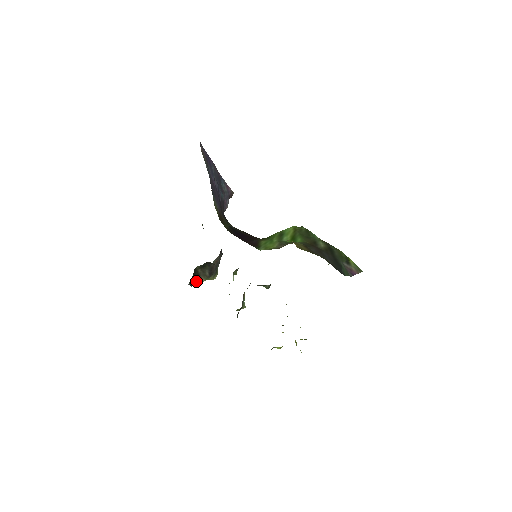
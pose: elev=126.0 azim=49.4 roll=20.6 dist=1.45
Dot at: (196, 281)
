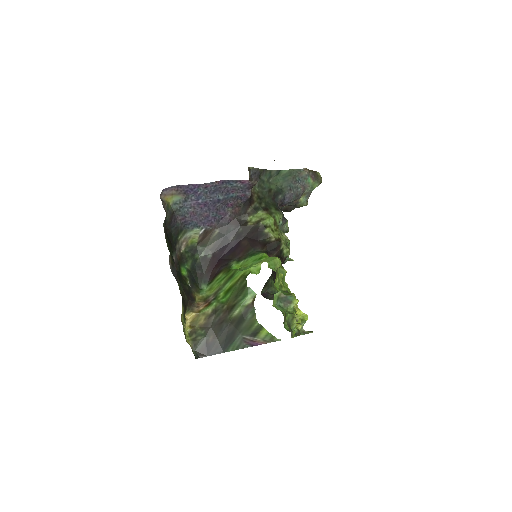
Dot at: occluded
